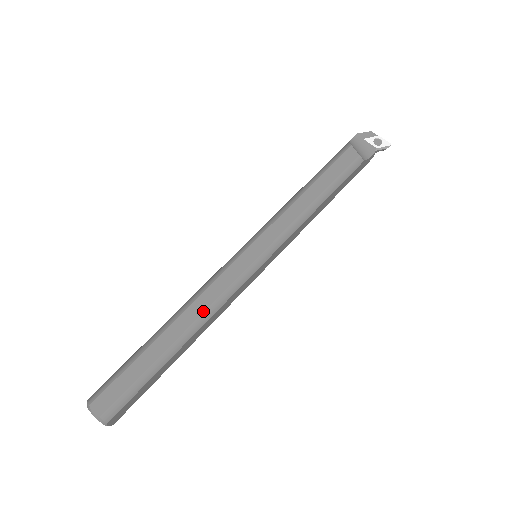
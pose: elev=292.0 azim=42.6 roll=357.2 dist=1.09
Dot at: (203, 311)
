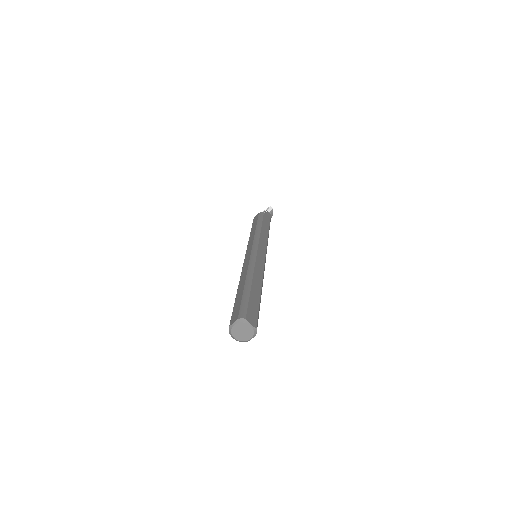
Dot at: (247, 270)
